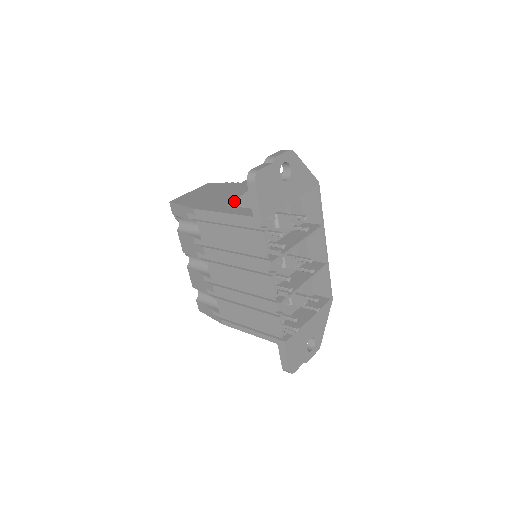
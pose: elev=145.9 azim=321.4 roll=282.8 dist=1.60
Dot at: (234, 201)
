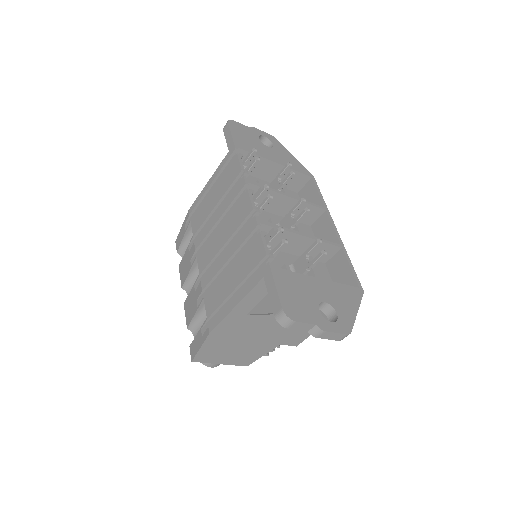
Dot at: occluded
